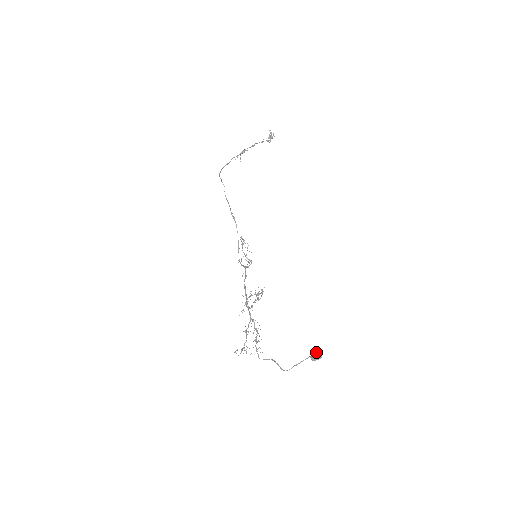
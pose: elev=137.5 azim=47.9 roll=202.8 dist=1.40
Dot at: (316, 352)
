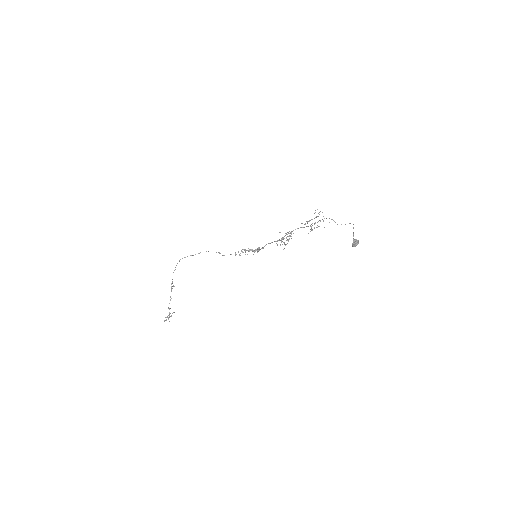
Dot at: (353, 243)
